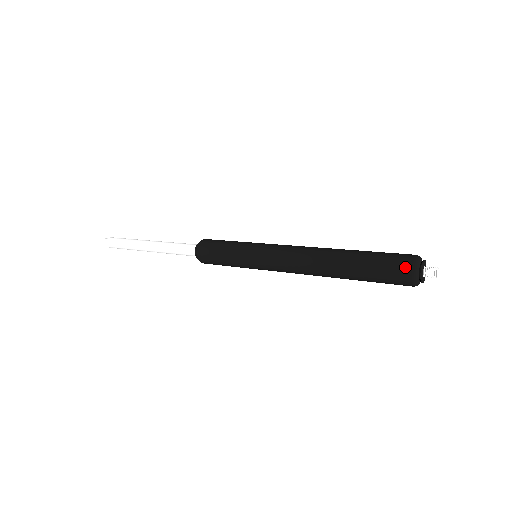
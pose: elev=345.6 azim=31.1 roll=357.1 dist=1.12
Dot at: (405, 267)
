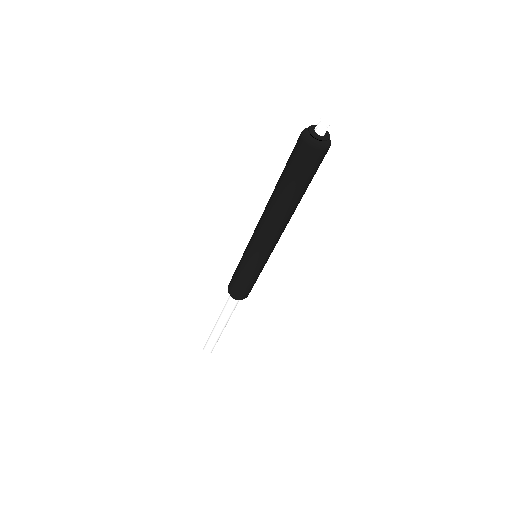
Dot at: (298, 138)
